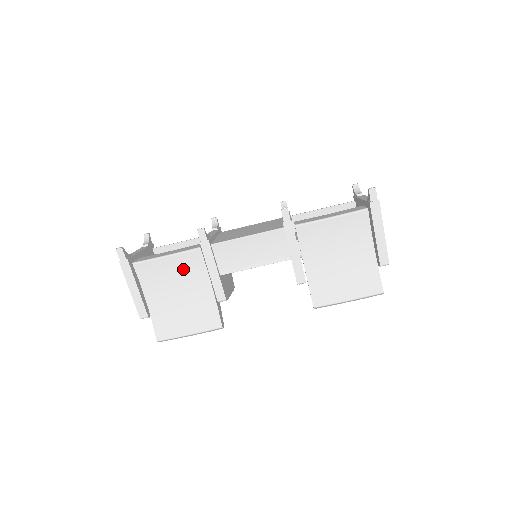
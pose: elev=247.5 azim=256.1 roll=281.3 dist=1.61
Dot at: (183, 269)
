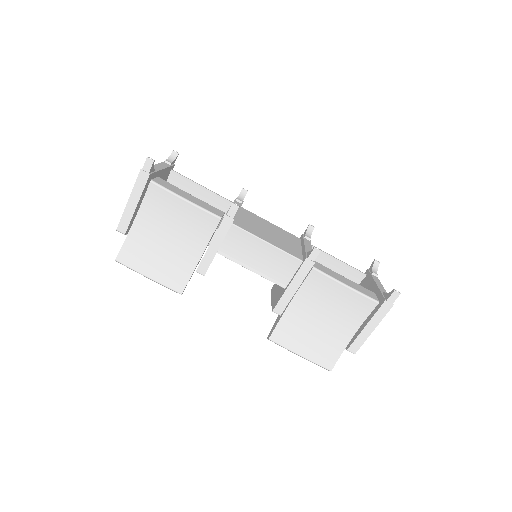
Dot at: (190, 222)
